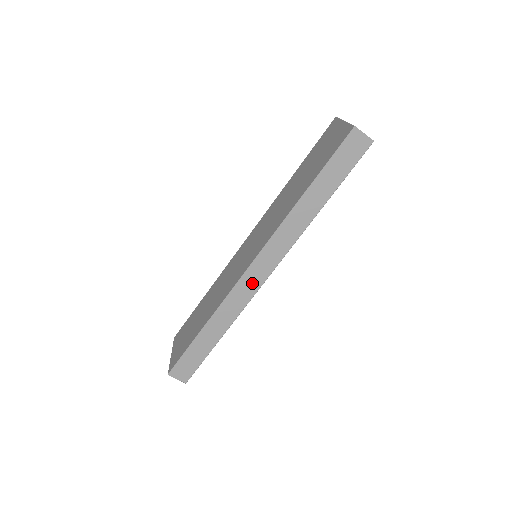
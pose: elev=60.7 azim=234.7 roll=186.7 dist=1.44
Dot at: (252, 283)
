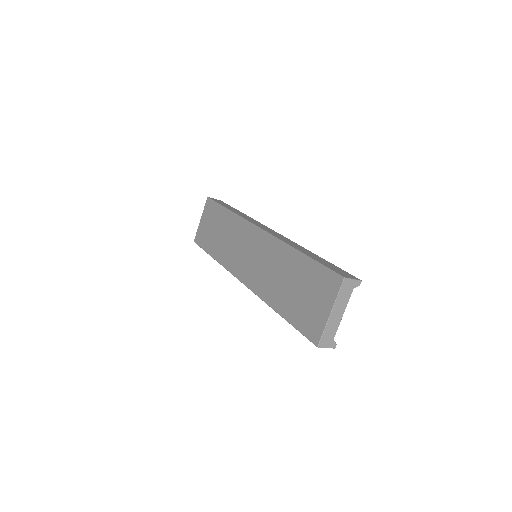
Dot at: occluded
